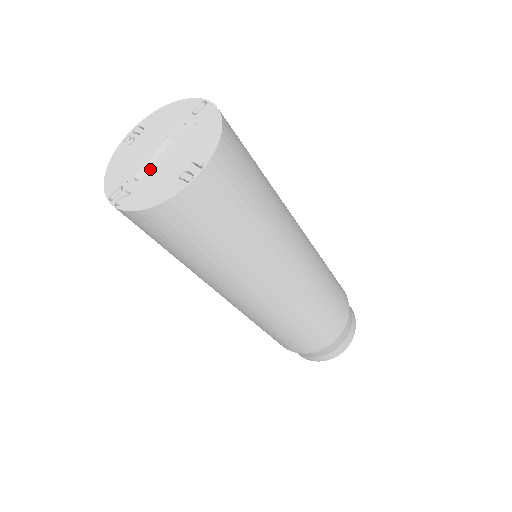
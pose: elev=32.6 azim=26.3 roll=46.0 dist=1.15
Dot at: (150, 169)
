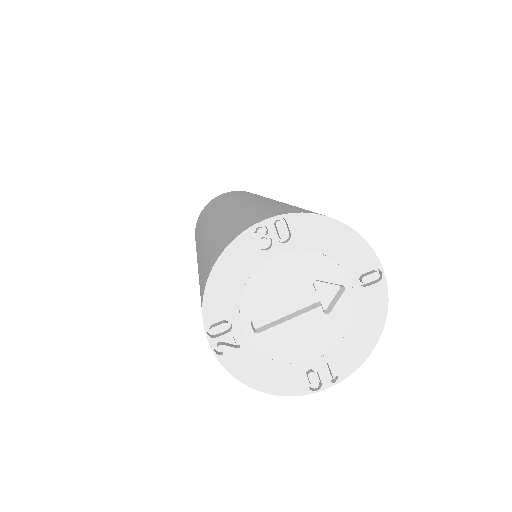
Dot at: (277, 328)
